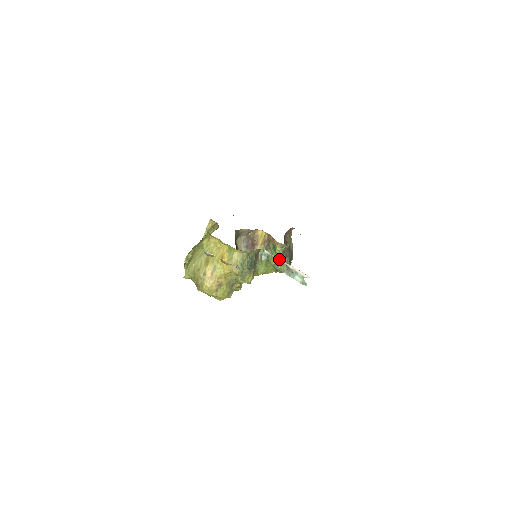
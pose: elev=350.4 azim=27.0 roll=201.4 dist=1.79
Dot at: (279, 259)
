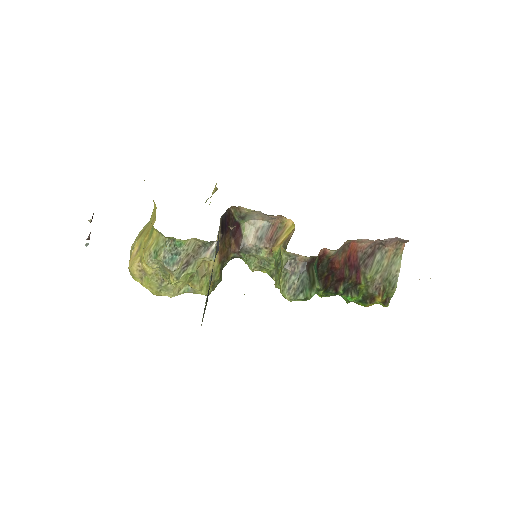
Dot at: occluded
